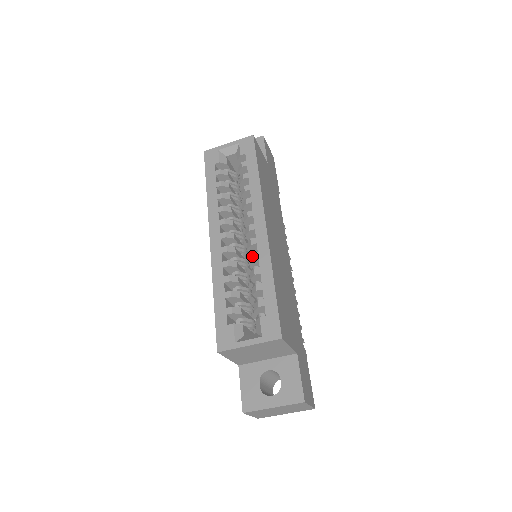
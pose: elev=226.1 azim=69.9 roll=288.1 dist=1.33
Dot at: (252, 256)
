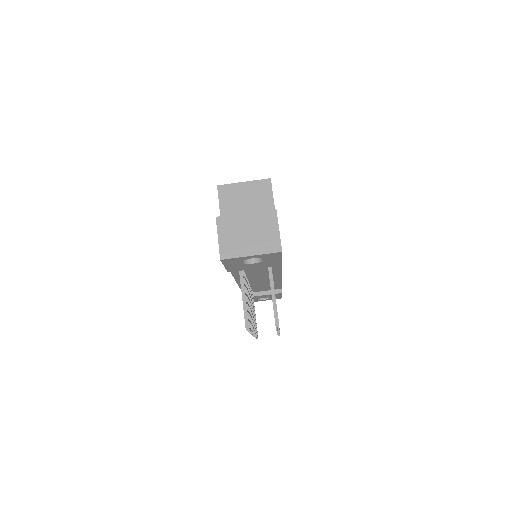
Dot at: occluded
